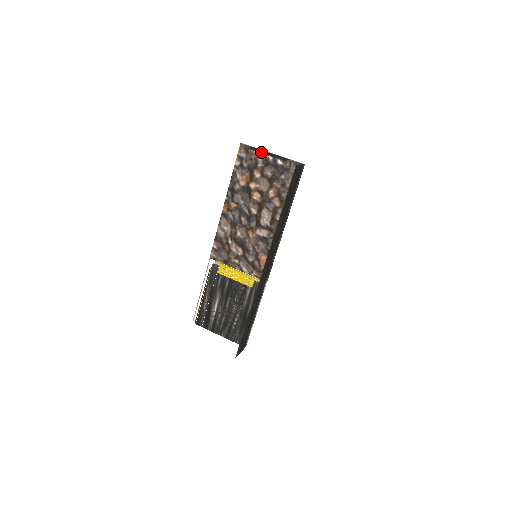
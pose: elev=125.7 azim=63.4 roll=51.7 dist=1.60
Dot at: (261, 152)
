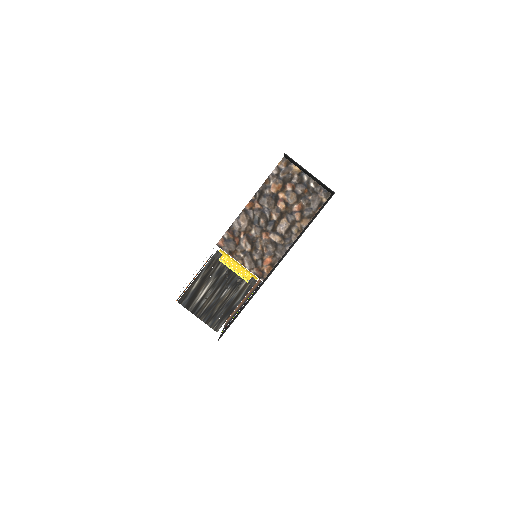
Dot at: (307, 171)
